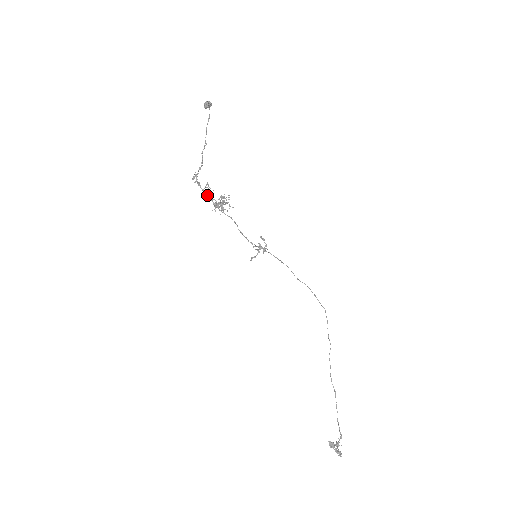
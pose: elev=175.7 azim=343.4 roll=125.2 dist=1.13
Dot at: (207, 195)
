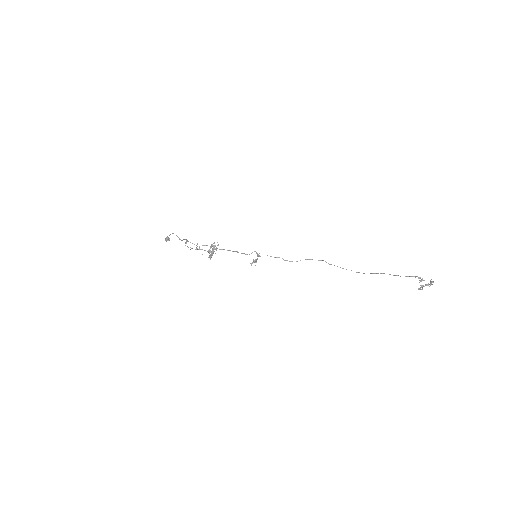
Dot at: (200, 249)
